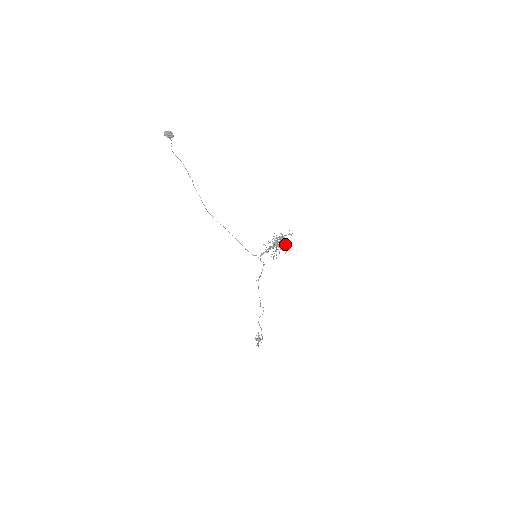
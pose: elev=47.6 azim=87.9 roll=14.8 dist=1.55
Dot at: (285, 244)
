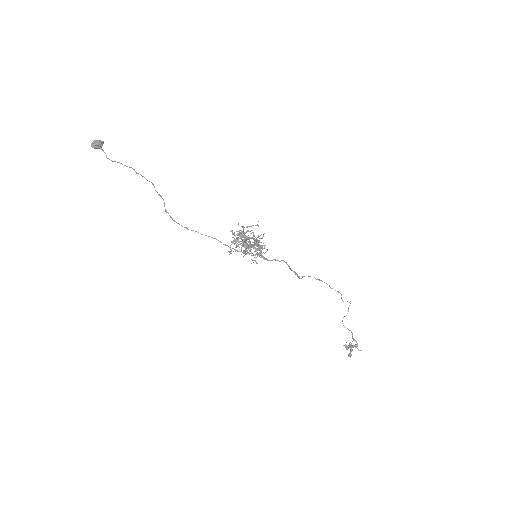
Dot at: (249, 242)
